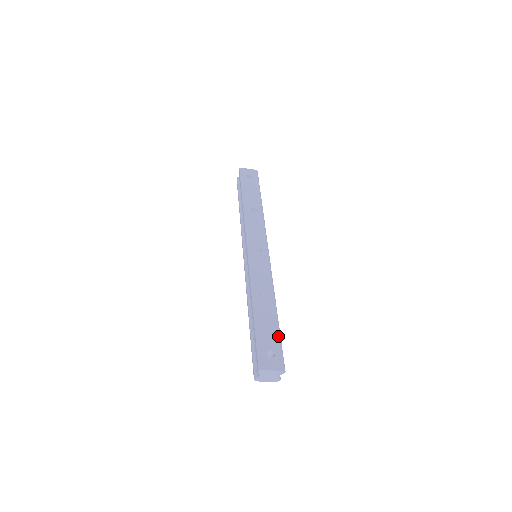
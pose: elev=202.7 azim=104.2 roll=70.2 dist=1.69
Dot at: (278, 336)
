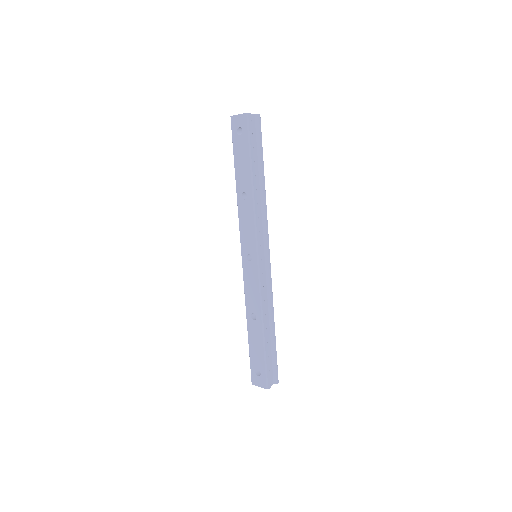
Dot at: (263, 358)
